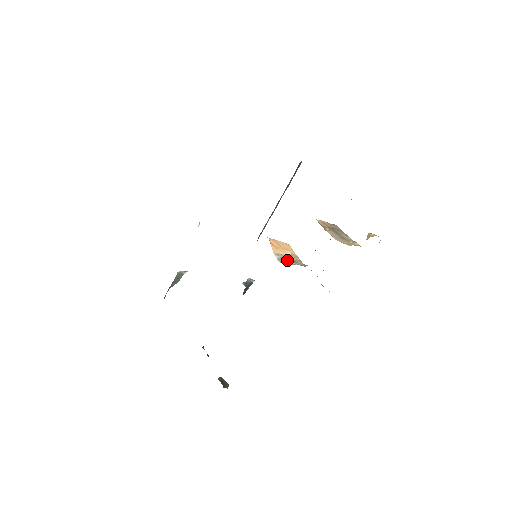
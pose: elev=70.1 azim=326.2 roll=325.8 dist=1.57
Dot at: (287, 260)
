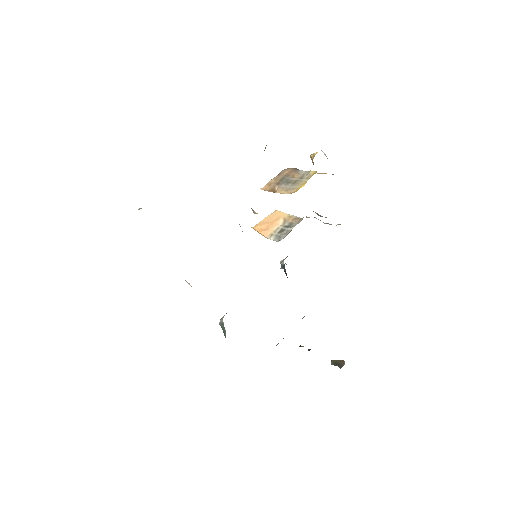
Dot at: (282, 232)
